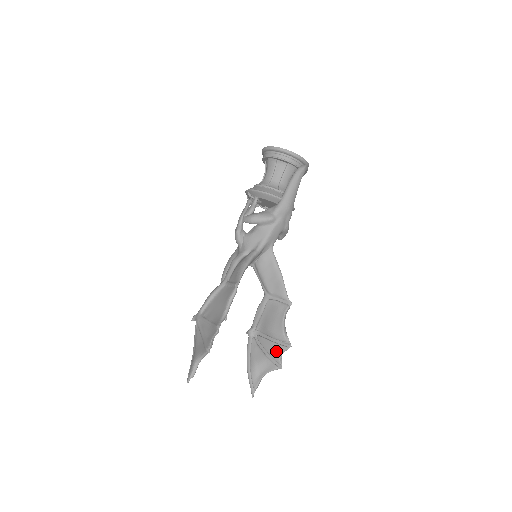
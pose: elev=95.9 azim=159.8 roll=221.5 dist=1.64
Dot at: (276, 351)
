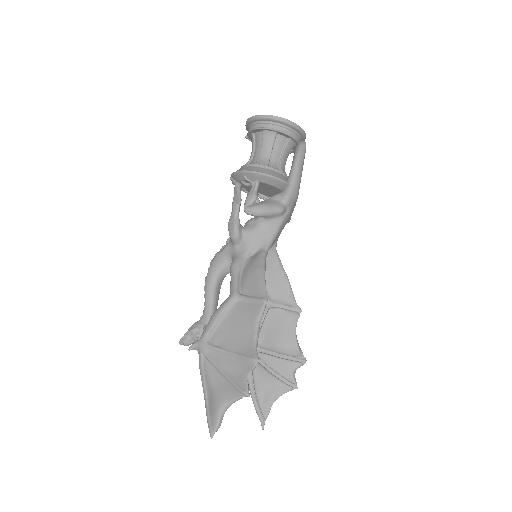
Dot at: (288, 369)
